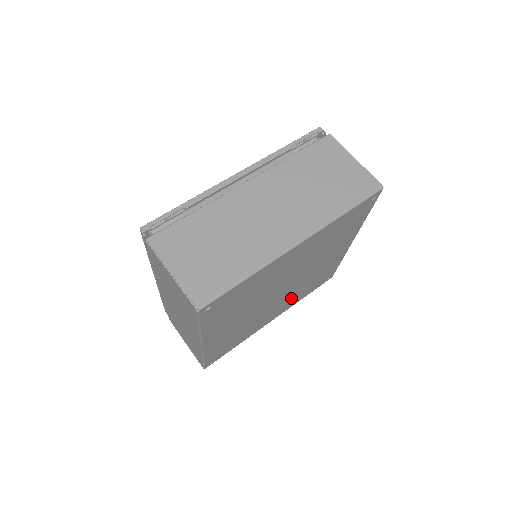
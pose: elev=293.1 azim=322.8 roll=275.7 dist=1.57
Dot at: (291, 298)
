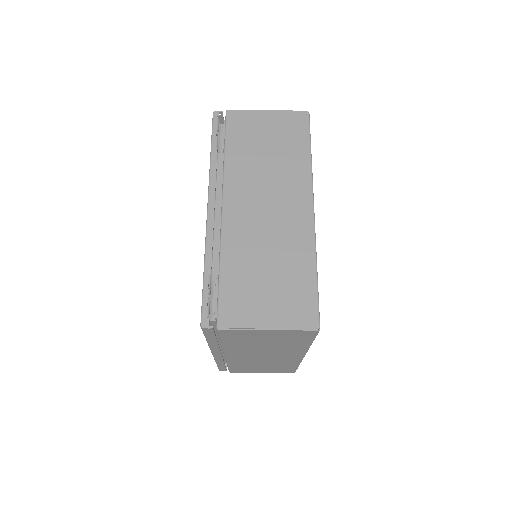
Dot at: occluded
